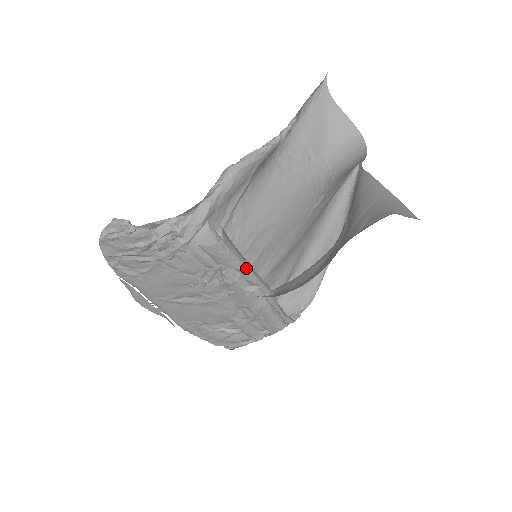
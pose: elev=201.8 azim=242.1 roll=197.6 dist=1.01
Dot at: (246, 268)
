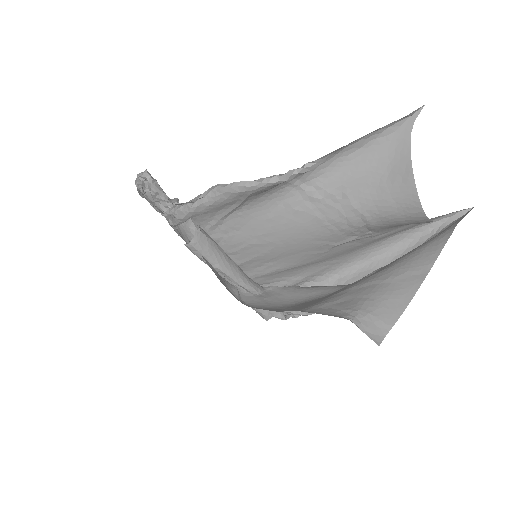
Dot at: (219, 269)
